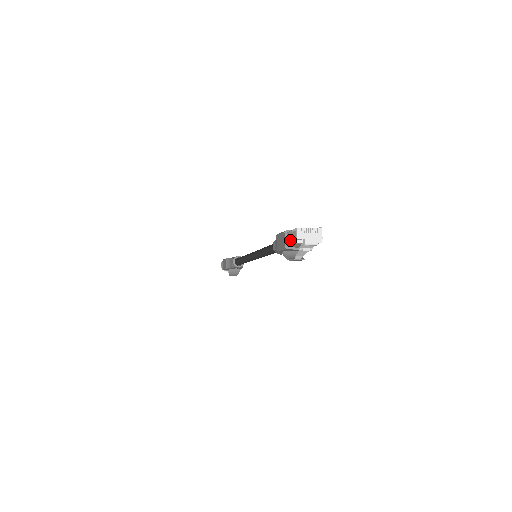
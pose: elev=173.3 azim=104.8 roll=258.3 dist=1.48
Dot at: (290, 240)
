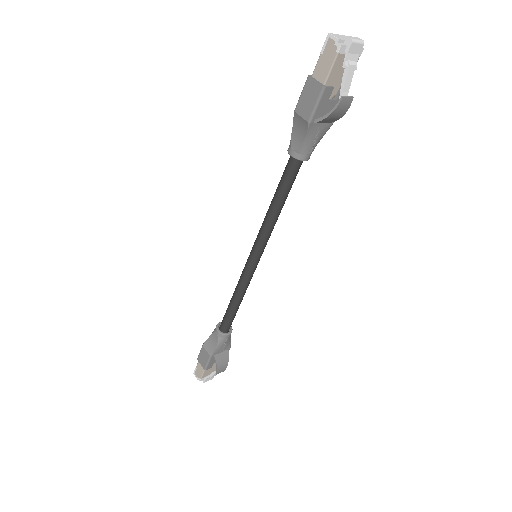
Dot at: (325, 67)
